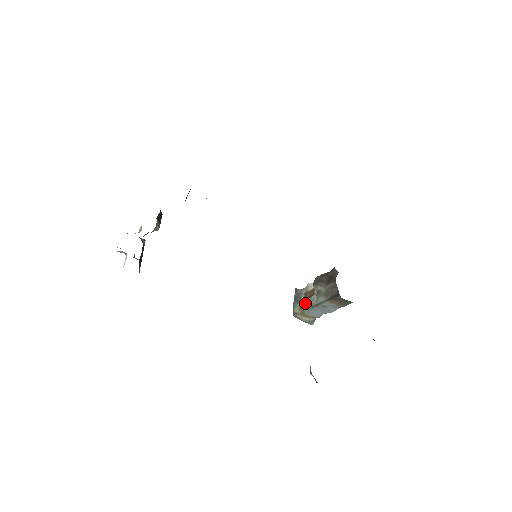
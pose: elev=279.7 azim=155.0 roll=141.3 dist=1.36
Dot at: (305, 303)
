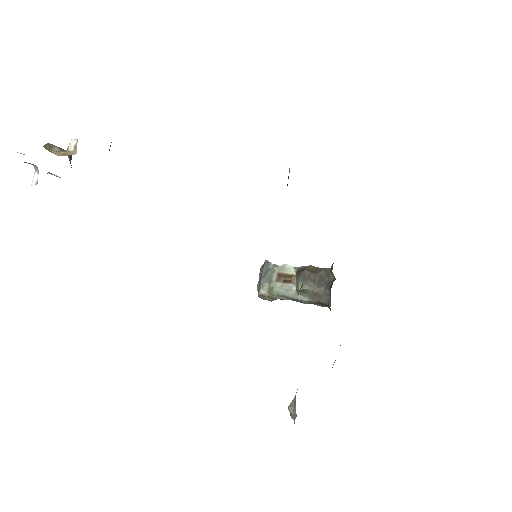
Dot at: (277, 287)
